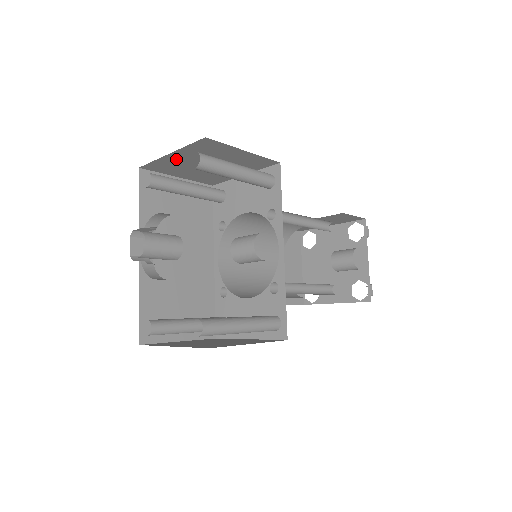
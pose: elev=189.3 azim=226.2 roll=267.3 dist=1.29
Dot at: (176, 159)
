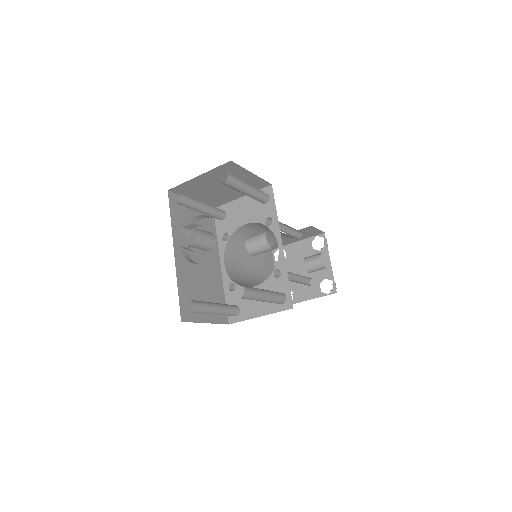
Dot at: (200, 181)
